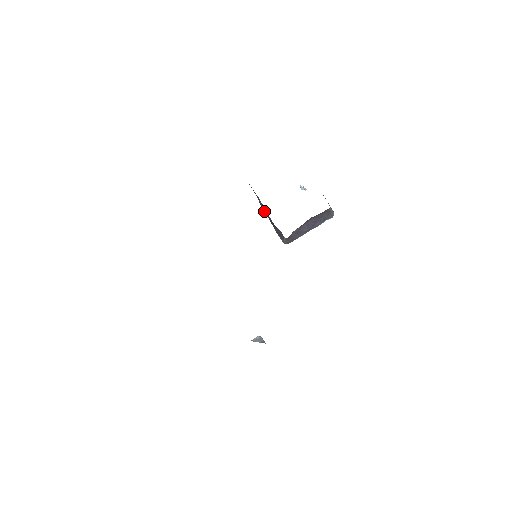
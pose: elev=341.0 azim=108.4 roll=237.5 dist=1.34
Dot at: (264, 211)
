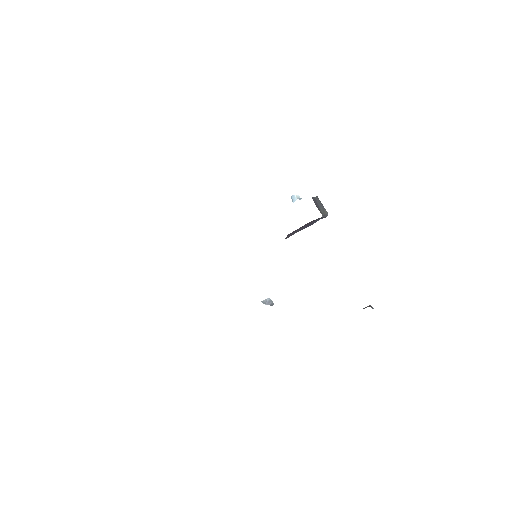
Dot at: occluded
